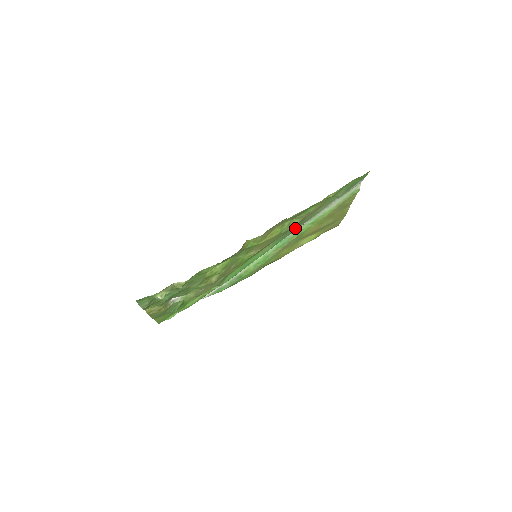
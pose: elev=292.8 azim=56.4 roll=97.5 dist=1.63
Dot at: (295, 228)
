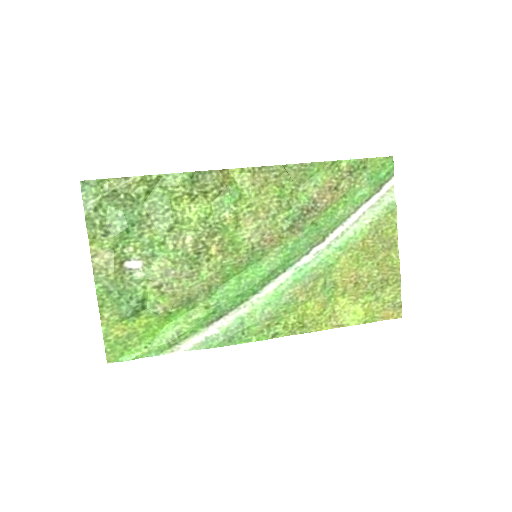
Dot at: (312, 234)
